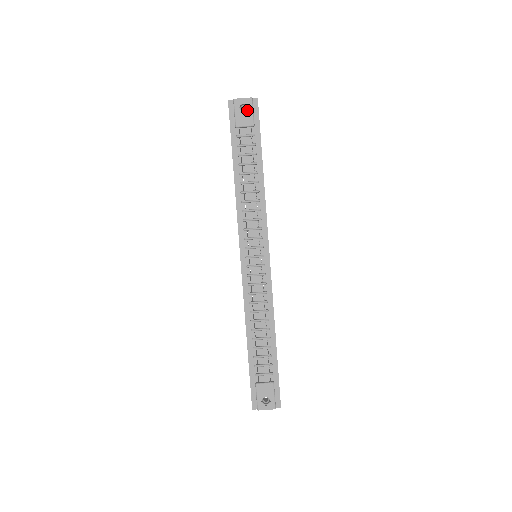
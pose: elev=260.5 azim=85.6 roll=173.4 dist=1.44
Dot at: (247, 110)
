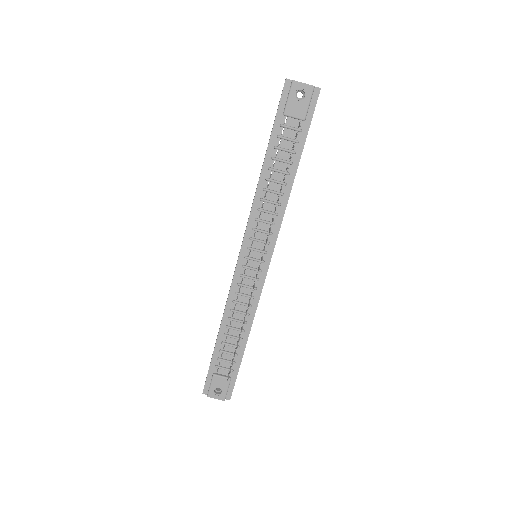
Dot at: (303, 99)
